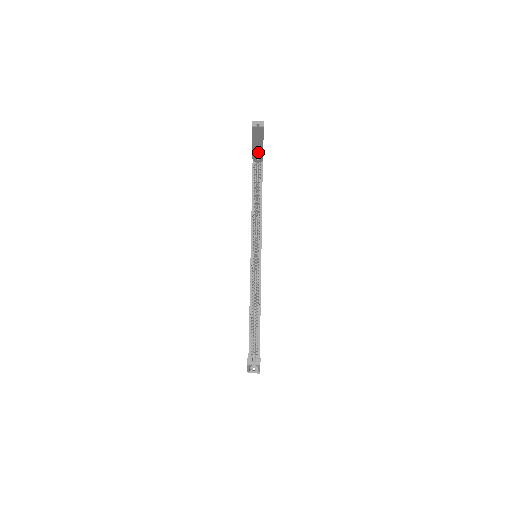
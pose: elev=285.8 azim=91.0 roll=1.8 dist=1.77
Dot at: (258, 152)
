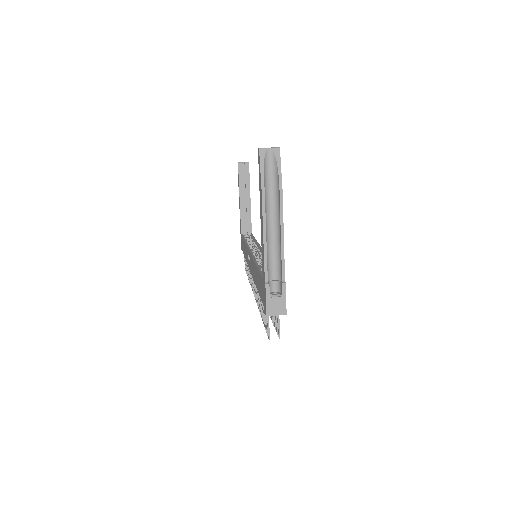
Dot at: (246, 218)
